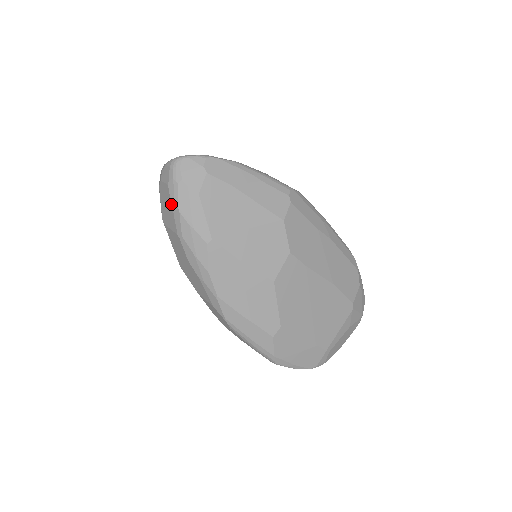
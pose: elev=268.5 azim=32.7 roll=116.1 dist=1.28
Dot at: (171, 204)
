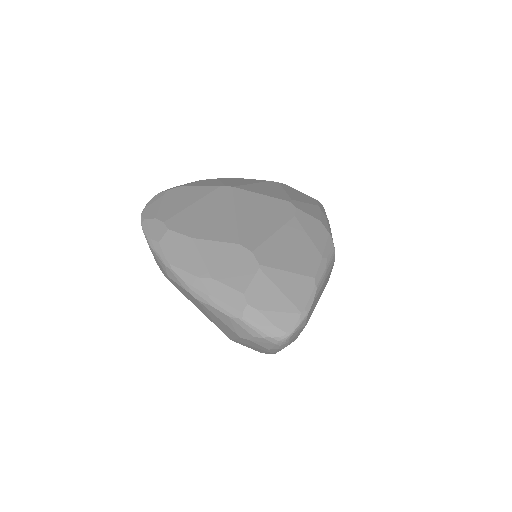
Dot at: (266, 352)
